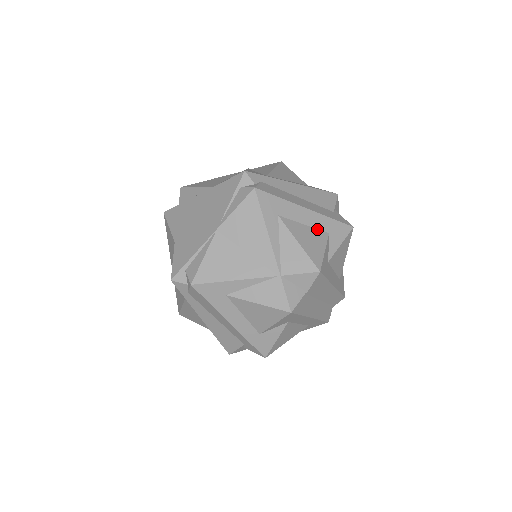
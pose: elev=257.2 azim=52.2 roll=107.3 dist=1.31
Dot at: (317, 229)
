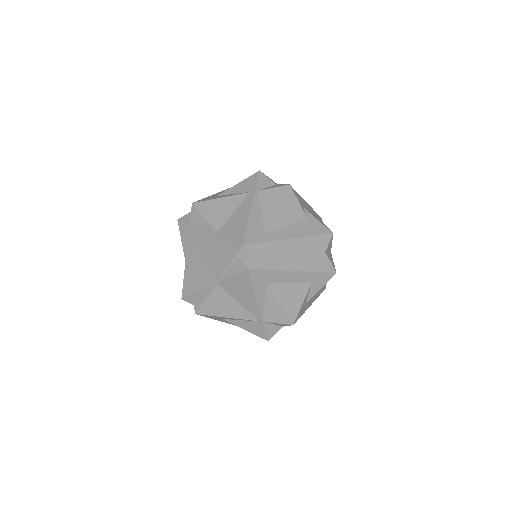
Dot at: (301, 283)
